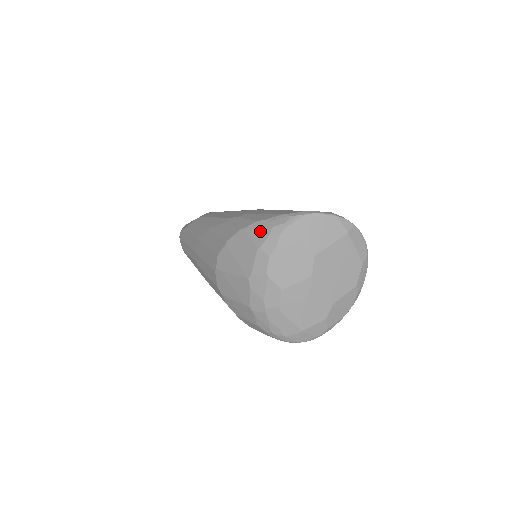
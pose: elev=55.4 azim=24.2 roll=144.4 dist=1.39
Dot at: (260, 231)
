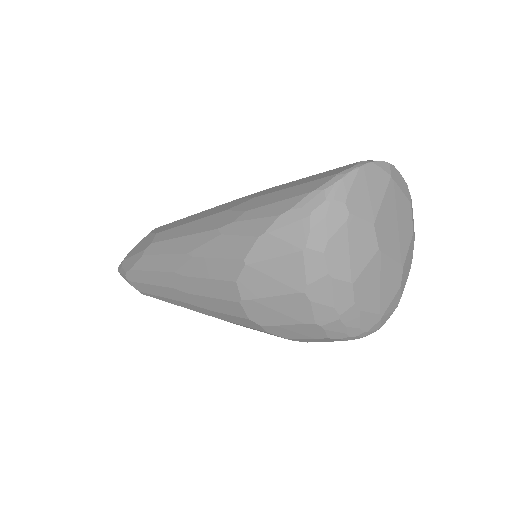
Dot at: (293, 227)
